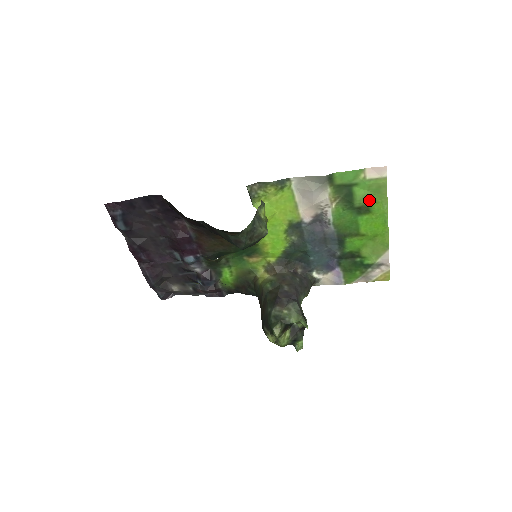
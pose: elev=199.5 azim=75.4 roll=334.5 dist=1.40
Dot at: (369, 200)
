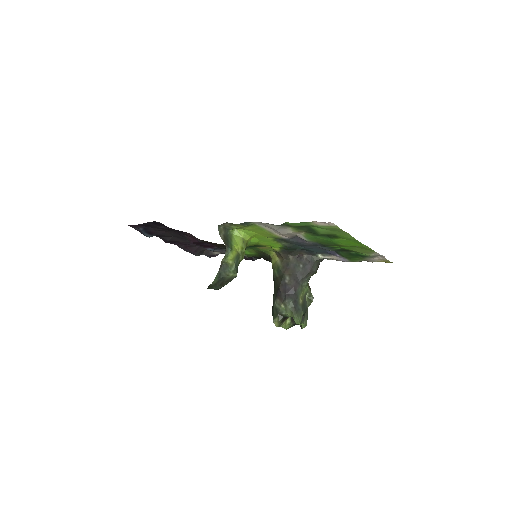
Dot at: (332, 233)
